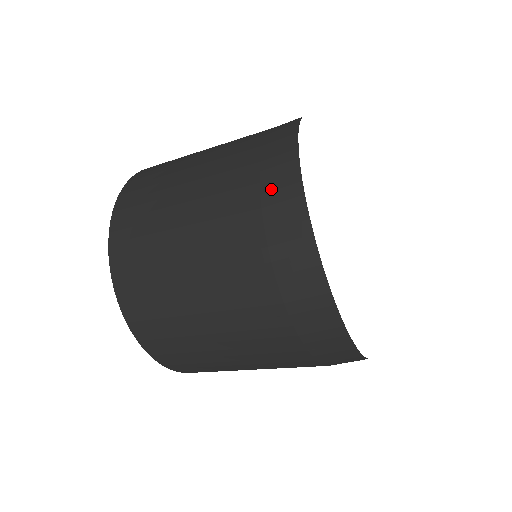
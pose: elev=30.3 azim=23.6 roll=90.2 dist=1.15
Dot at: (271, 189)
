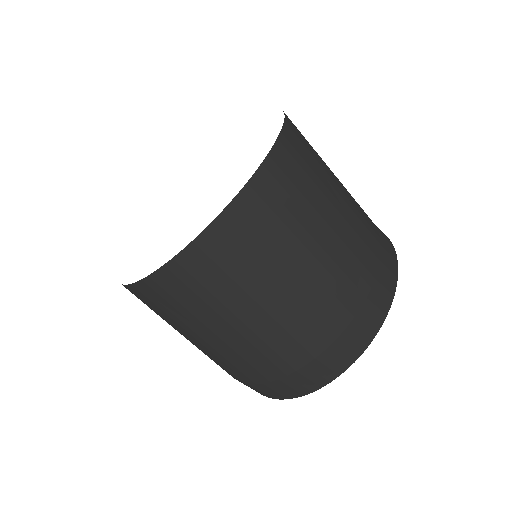
Dot at: (355, 330)
